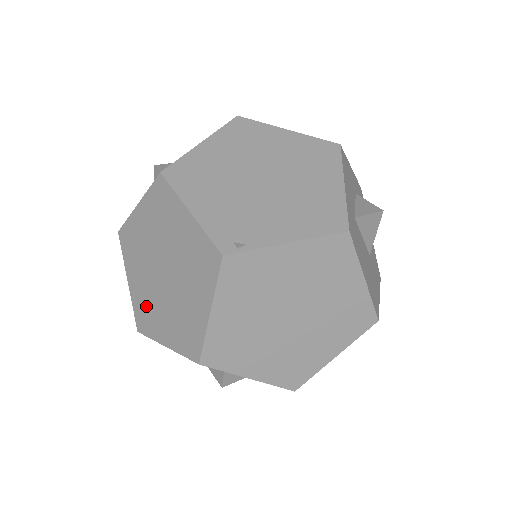
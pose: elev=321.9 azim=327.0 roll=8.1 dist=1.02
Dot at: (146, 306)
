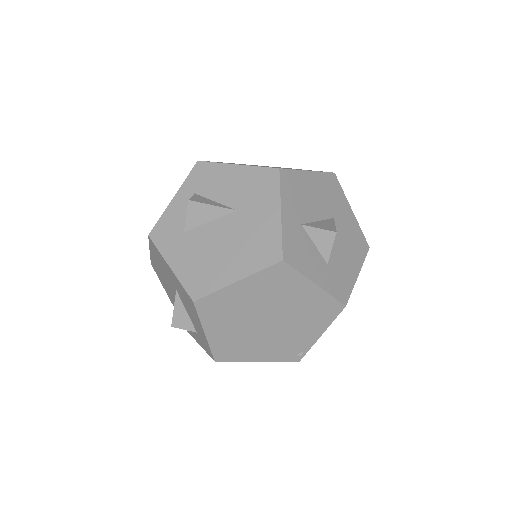
Dot at: occluded
